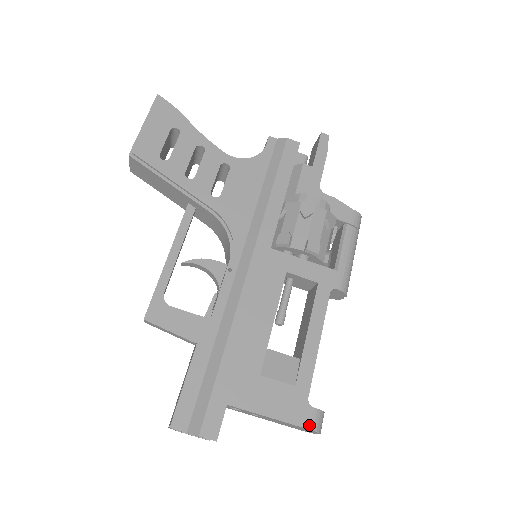
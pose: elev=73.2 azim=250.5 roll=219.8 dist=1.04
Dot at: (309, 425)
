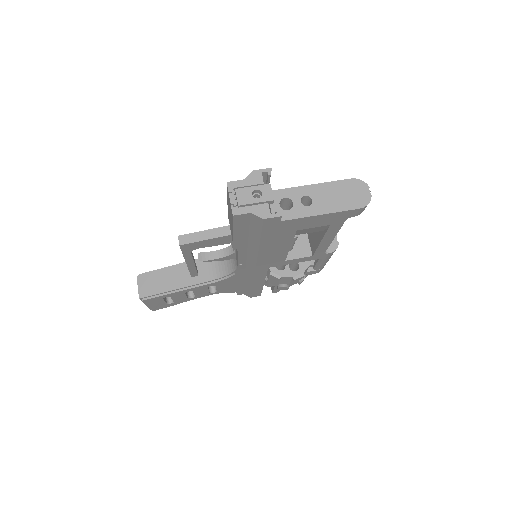
Dot at: (349, 180)
